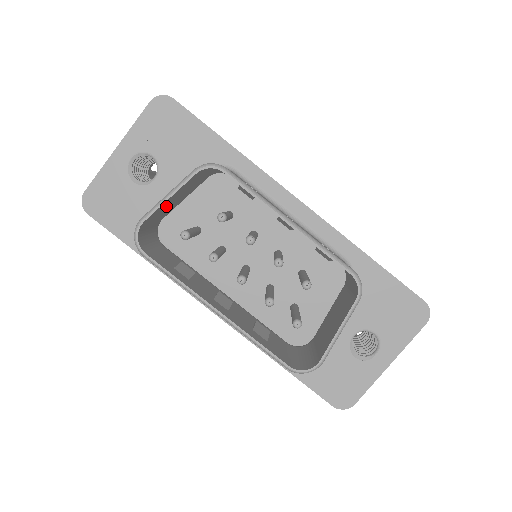
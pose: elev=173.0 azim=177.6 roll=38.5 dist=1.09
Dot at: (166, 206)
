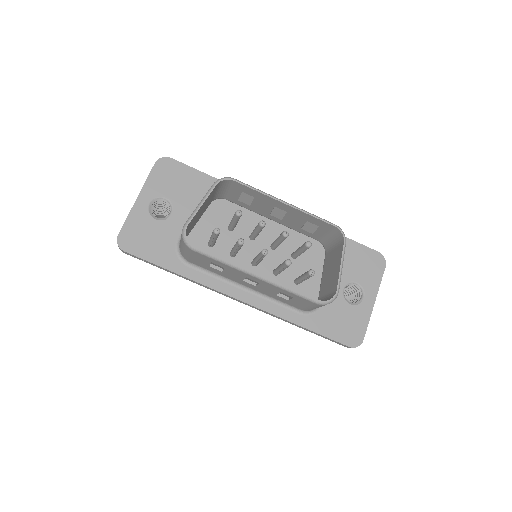
Dot at: (196, 217)
